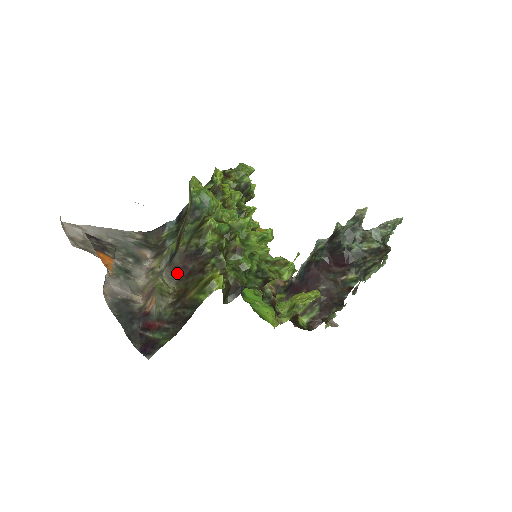
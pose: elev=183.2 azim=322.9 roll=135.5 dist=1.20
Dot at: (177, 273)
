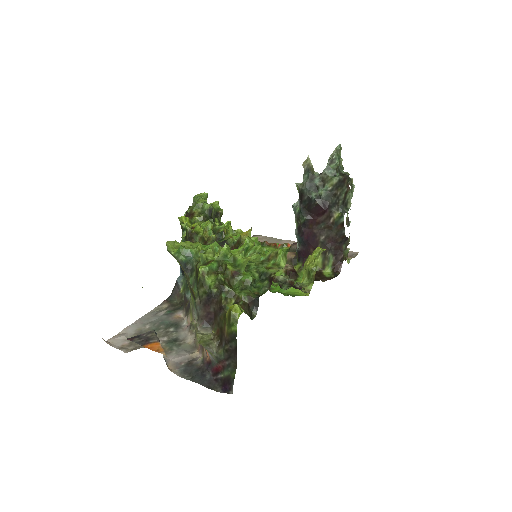
Dot at: (207, 321)
